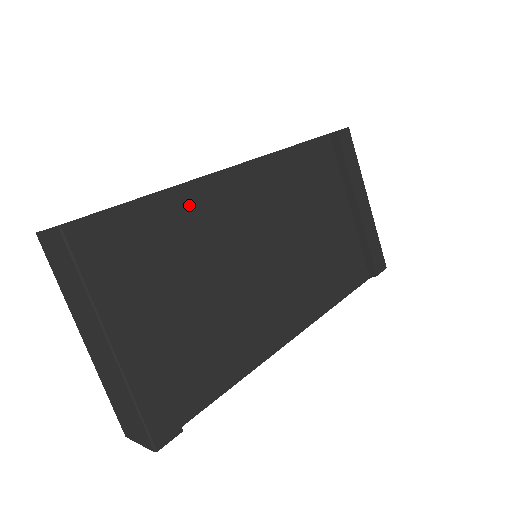
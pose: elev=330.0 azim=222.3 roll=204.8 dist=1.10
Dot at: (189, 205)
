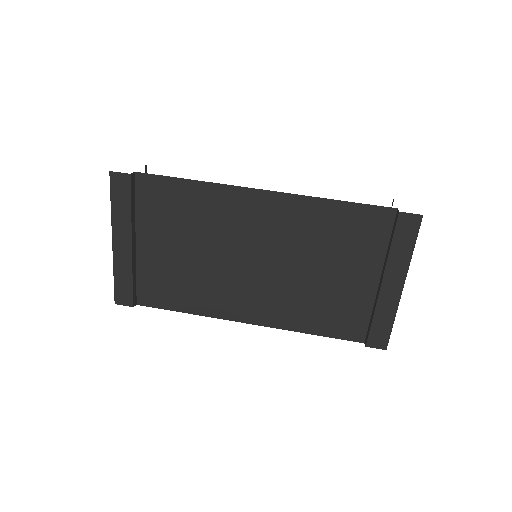
Dot at: (205, 197)
